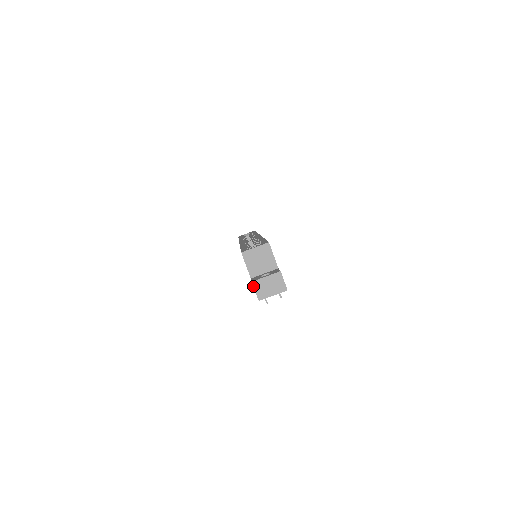
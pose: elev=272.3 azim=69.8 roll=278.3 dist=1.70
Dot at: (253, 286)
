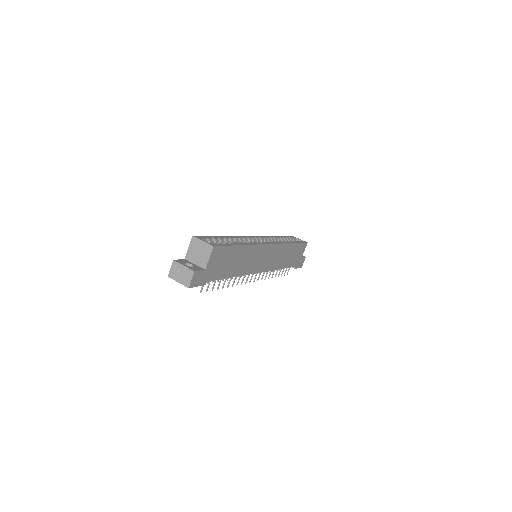
Dot at: (172, 263)
